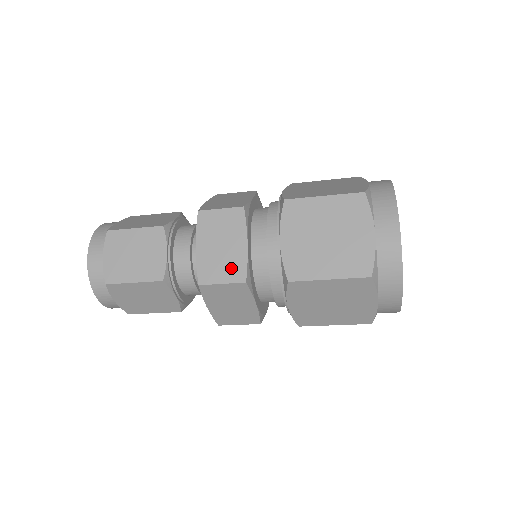
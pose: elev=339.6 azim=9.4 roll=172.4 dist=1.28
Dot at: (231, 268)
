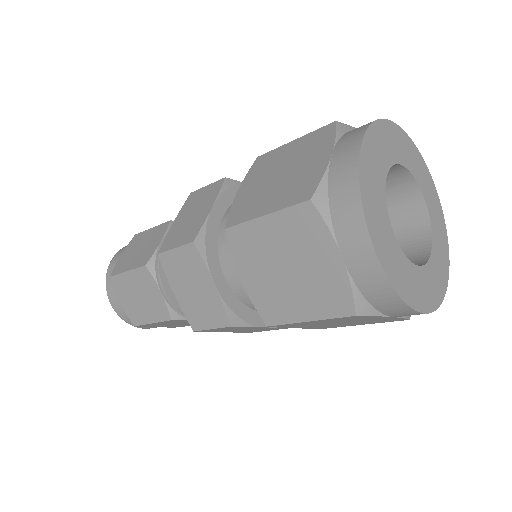
Dot at: (212, 312)
